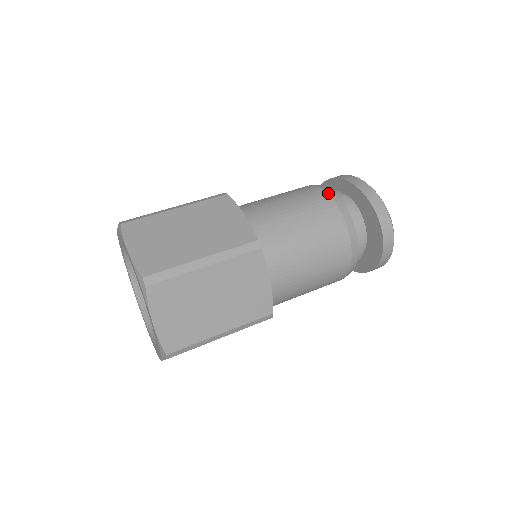
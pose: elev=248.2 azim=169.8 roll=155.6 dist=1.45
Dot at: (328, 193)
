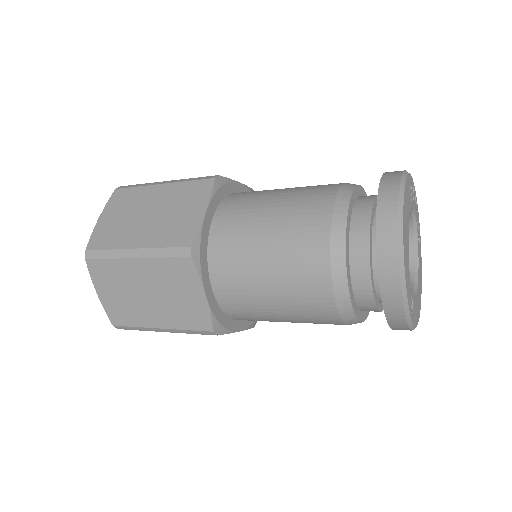
Dot at: occluded
